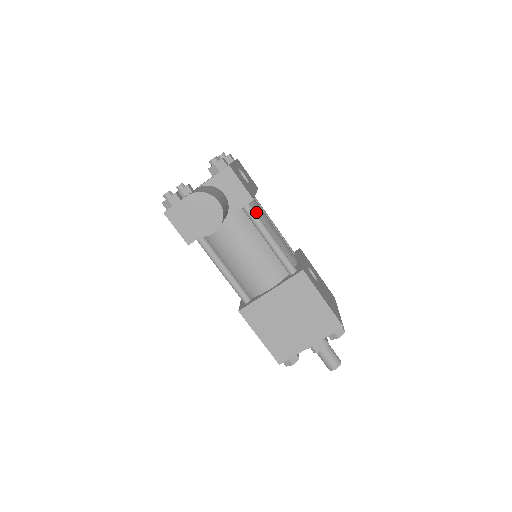
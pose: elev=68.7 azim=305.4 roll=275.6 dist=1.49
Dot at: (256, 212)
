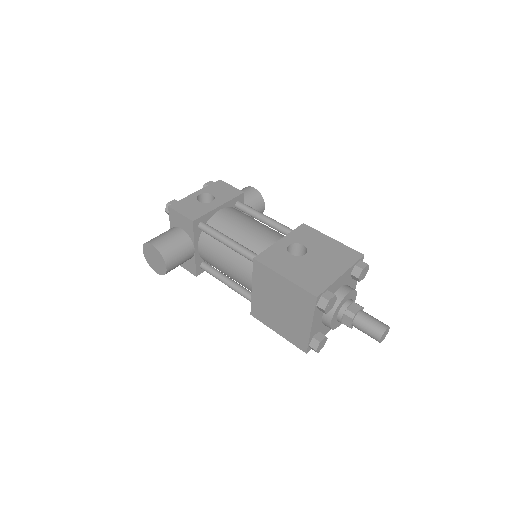
Dot at: (219, 224)
